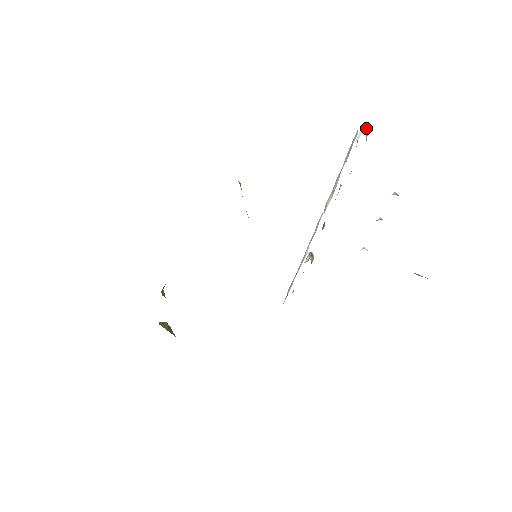
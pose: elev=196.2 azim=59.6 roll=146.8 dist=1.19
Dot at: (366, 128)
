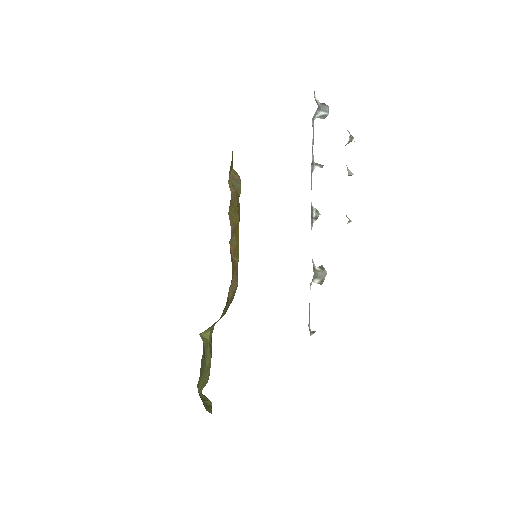
Dot at: (325, 104)
